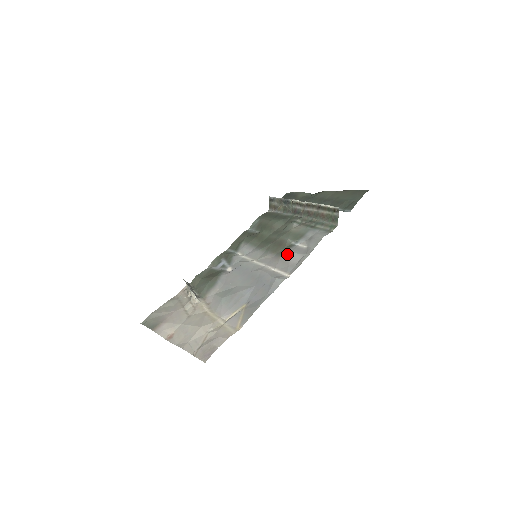
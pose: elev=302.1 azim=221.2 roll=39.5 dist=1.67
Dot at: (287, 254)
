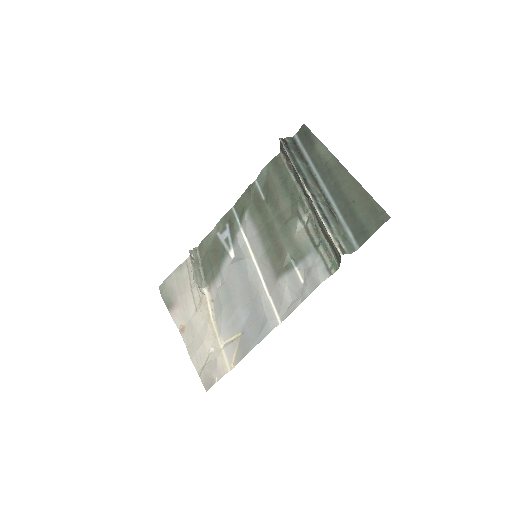
Dot at: (283, 282)
